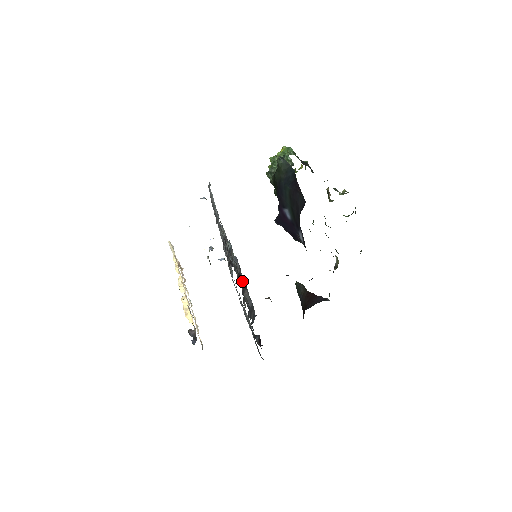
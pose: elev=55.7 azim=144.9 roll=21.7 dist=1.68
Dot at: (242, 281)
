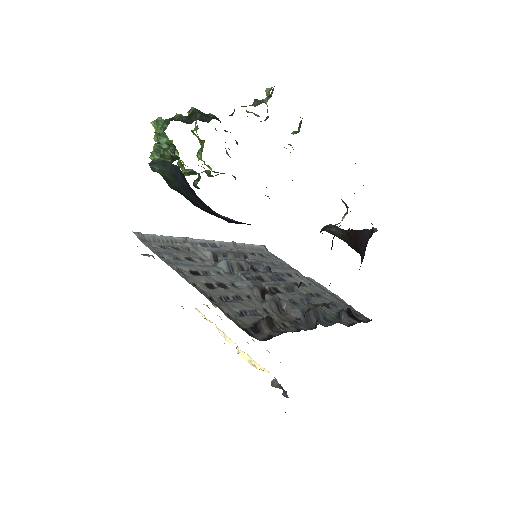
Dot at: (261, 331)
